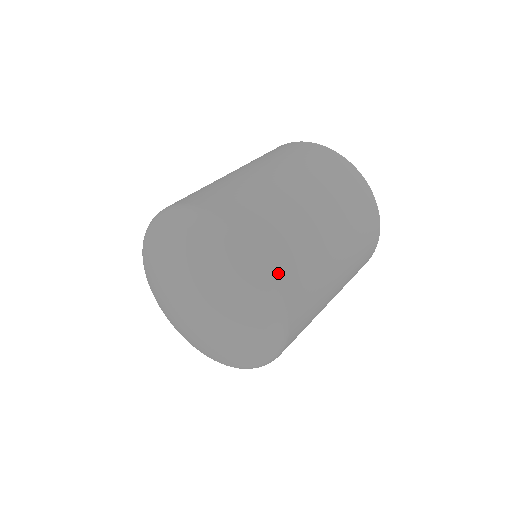
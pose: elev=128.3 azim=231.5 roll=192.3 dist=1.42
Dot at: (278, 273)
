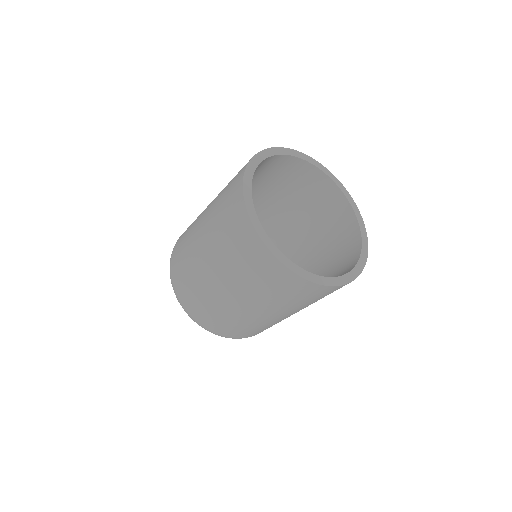
Dot at: (231, 336)
